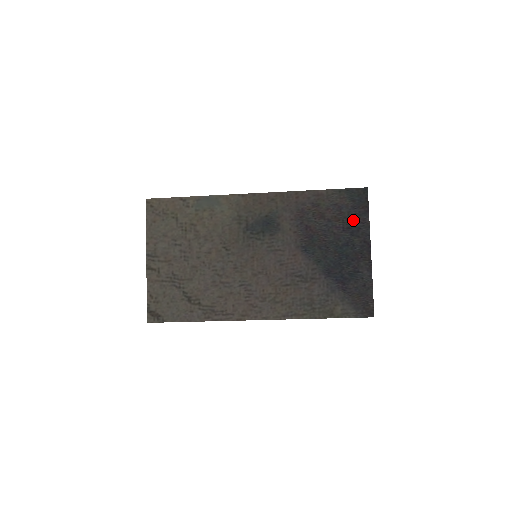
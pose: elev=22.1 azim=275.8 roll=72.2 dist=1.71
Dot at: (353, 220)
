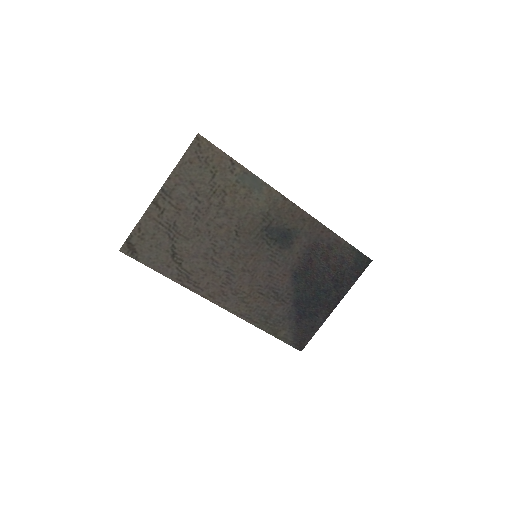
Dot at: (344, 277)
